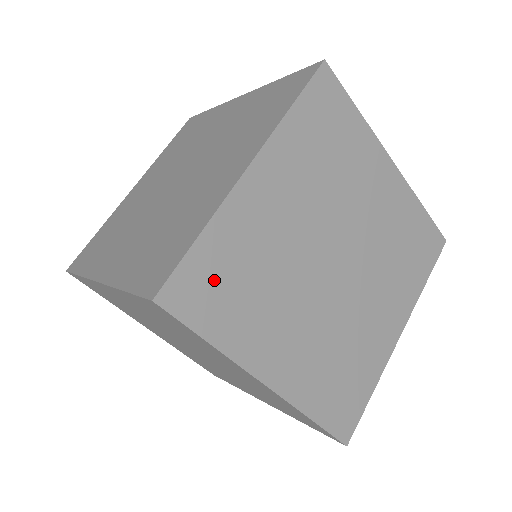
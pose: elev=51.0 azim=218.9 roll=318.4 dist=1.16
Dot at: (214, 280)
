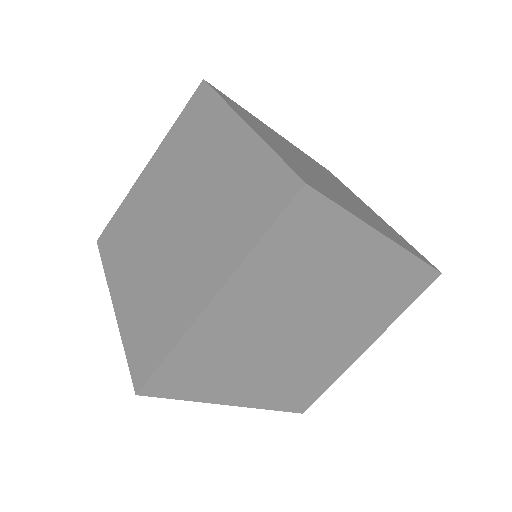
Dot at: (185, 371)
